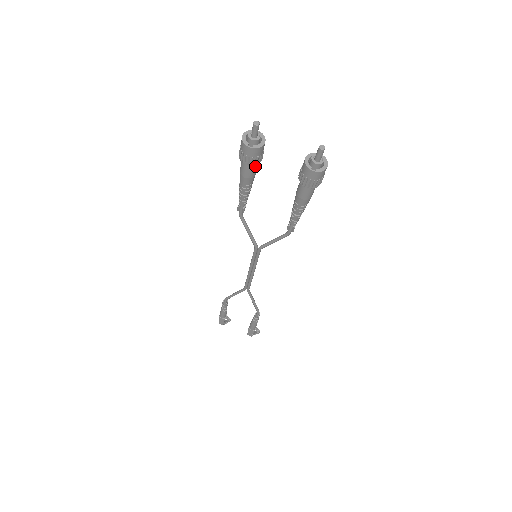
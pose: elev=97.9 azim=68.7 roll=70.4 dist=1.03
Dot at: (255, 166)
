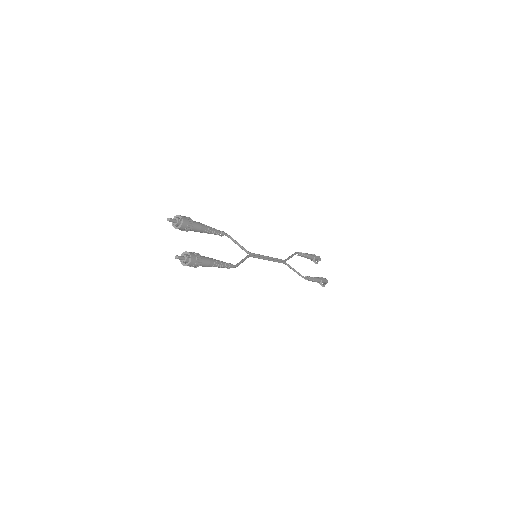
Dot at: (190, 230)
